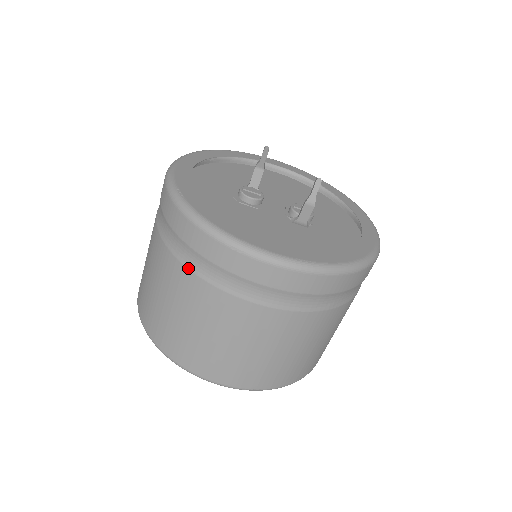
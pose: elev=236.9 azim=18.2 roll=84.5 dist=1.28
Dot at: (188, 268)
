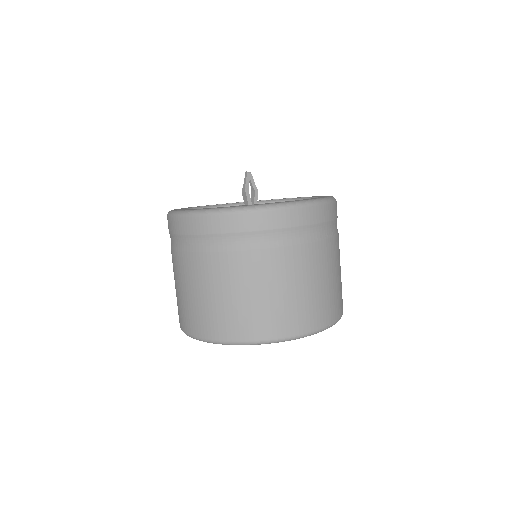
Dot at: occluded
